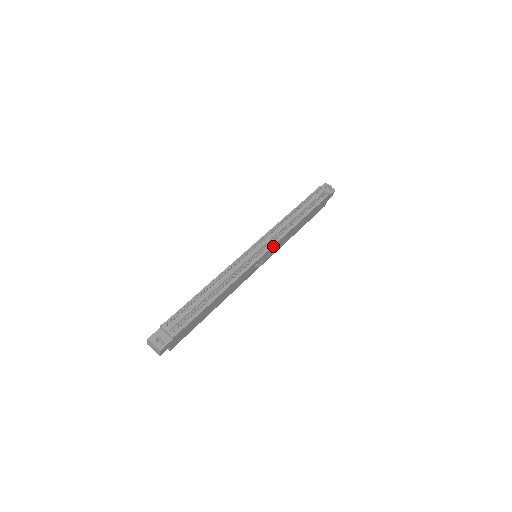
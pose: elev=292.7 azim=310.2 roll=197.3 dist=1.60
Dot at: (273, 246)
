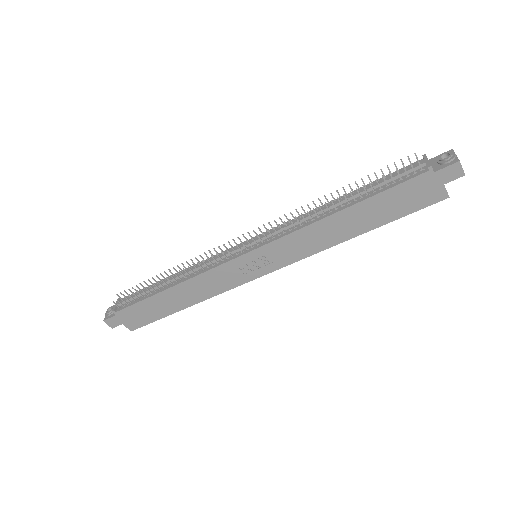
Dot at: (269, 244)
